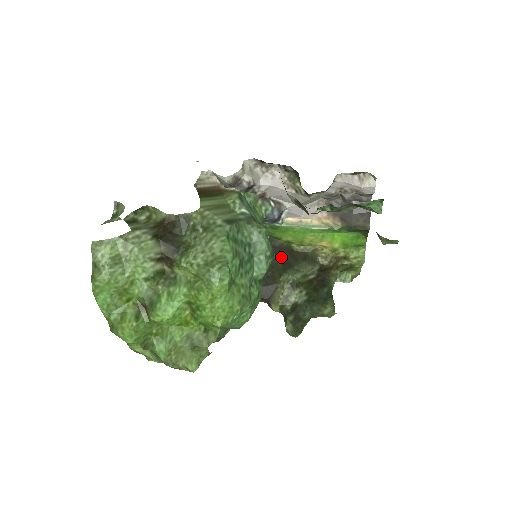
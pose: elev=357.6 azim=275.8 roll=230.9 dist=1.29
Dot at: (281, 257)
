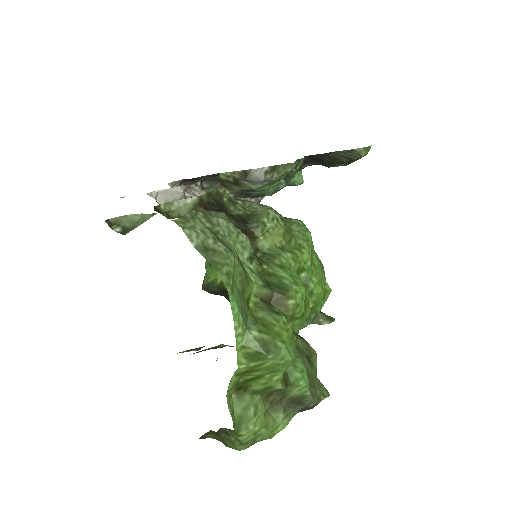
Dot at: occluded
